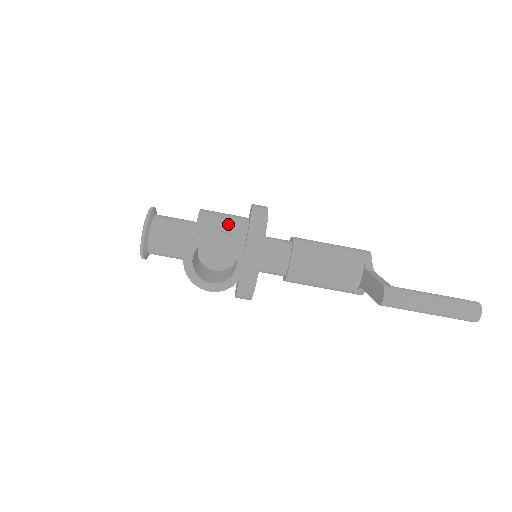
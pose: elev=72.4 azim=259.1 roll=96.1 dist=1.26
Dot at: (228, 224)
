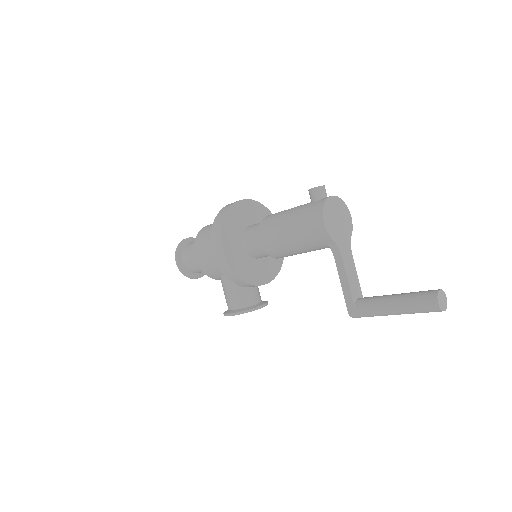
Dot at: occluded
